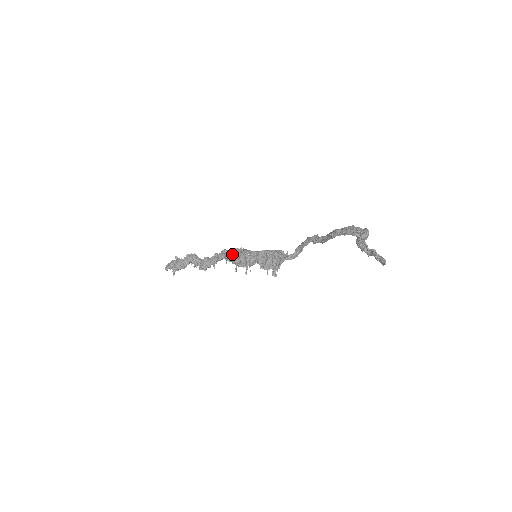
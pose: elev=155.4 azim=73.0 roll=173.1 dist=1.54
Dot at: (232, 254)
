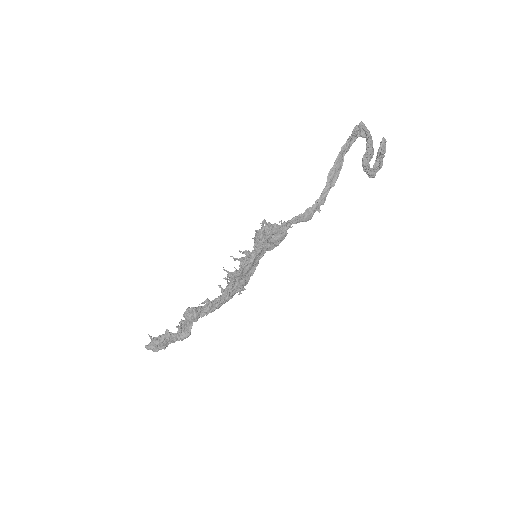
Dot at: occluded
